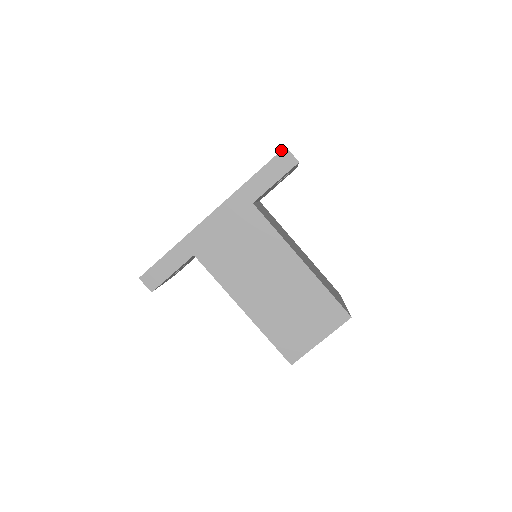
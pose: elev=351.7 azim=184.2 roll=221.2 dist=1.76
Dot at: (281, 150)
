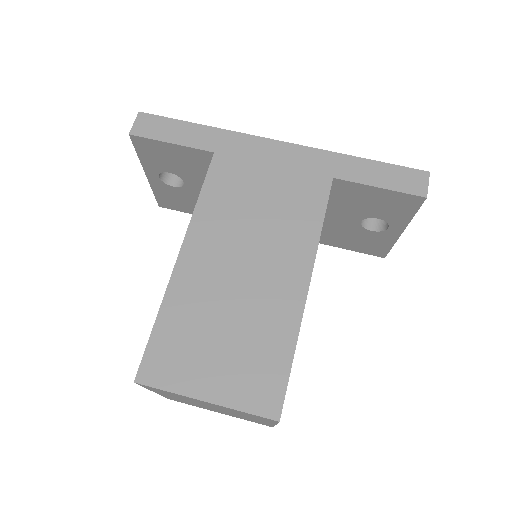
Dot at: occluded
